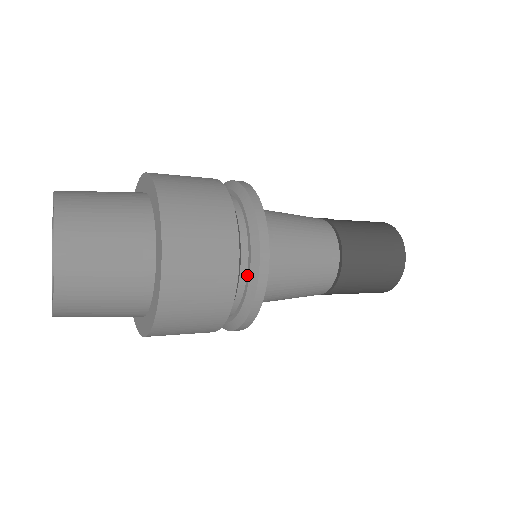
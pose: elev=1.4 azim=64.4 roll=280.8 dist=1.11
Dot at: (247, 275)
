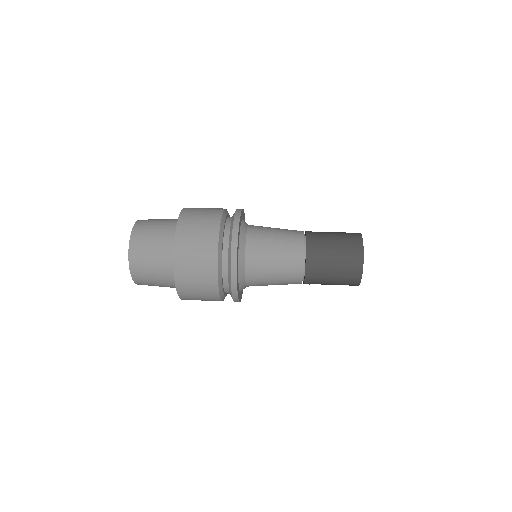
Dot at: occluded
